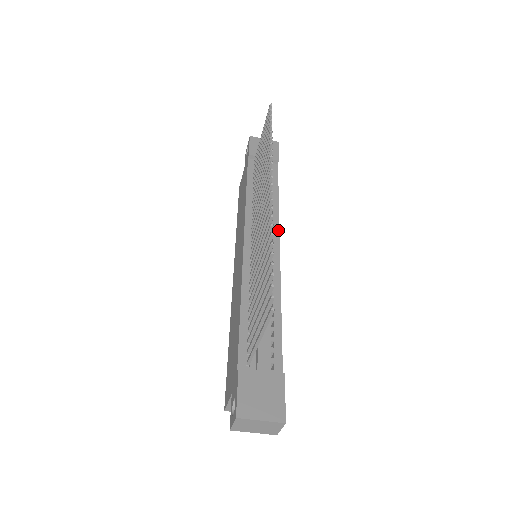
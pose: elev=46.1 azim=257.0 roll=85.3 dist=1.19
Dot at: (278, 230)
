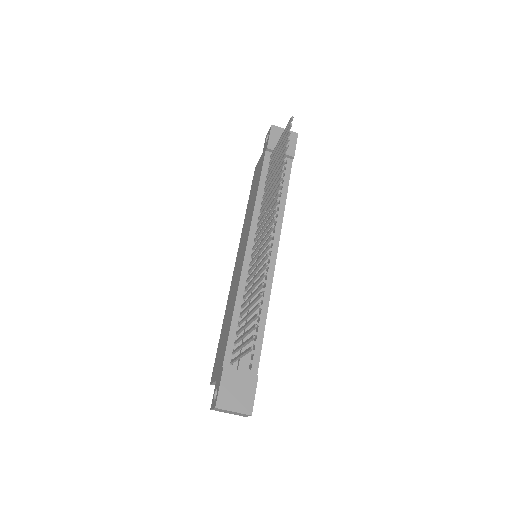
Dot at: (279, 236)
